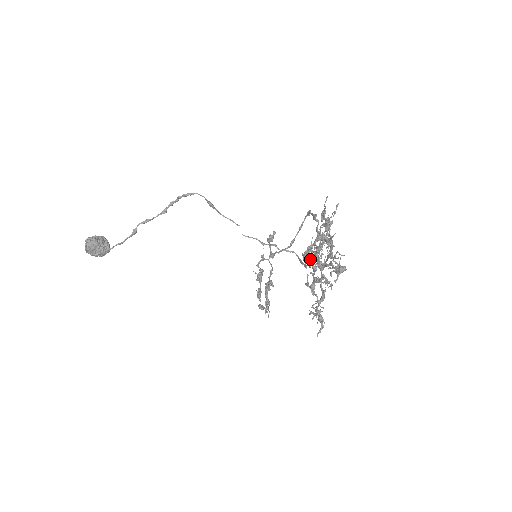
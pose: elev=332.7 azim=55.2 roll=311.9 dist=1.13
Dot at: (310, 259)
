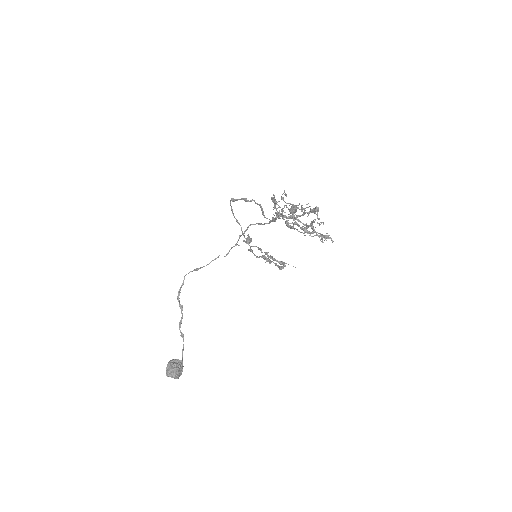
Dot at: (289, 223)
